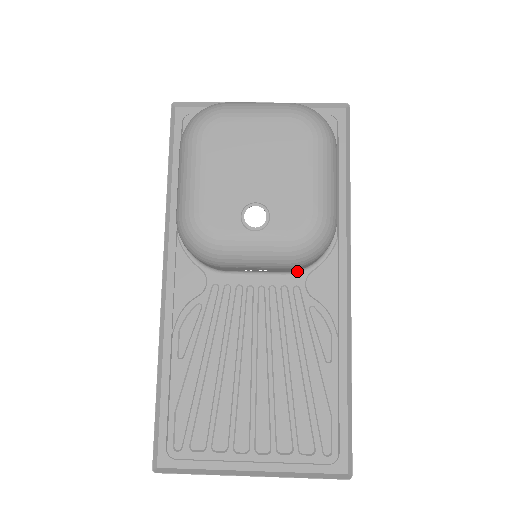
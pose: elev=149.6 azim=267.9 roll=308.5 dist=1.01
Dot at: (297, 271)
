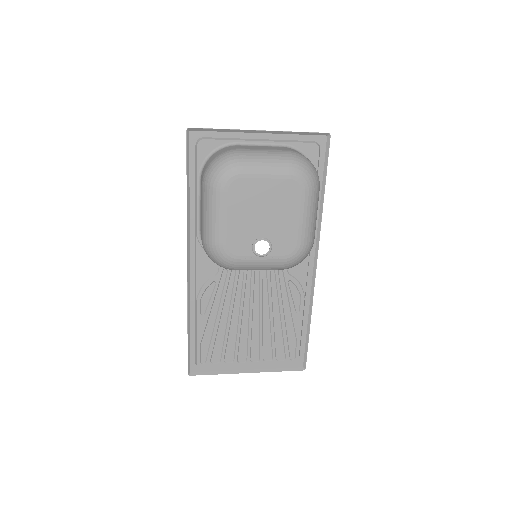
Dot at: occluded
